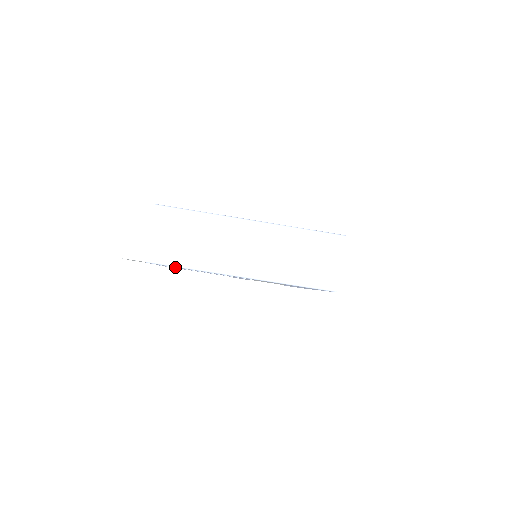
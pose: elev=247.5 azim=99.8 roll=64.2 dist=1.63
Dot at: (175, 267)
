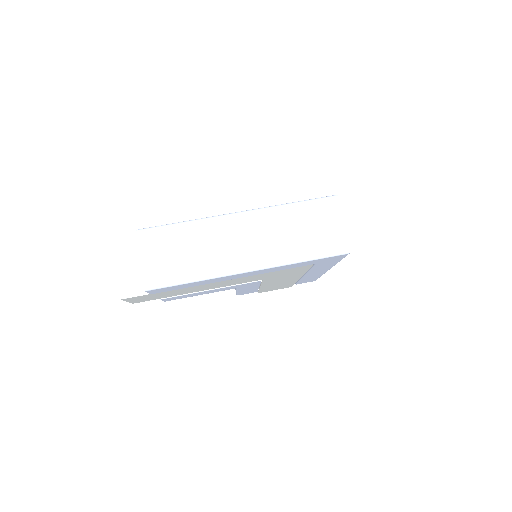
Dot at: (177, 289)
